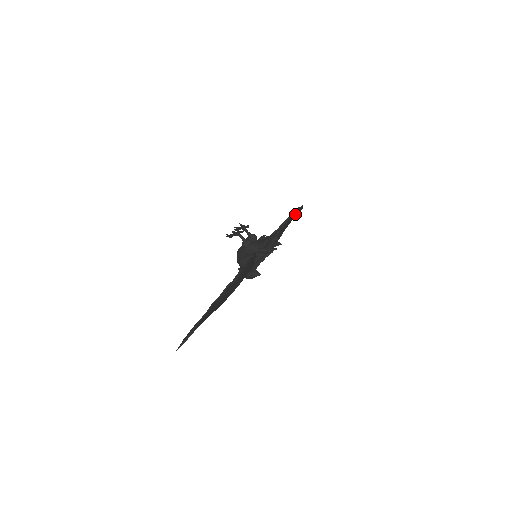
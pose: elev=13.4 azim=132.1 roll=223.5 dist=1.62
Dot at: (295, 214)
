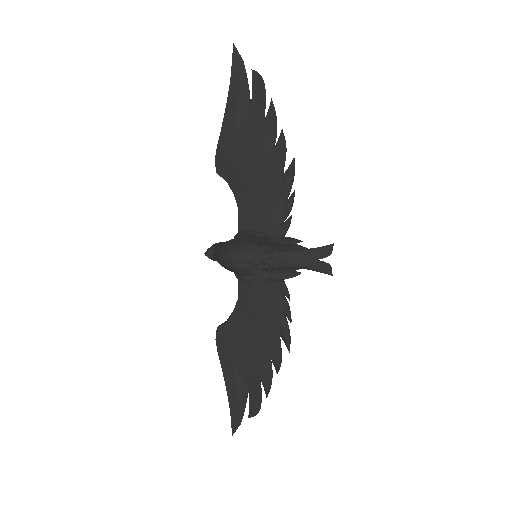
Dot at: (259, 110)
